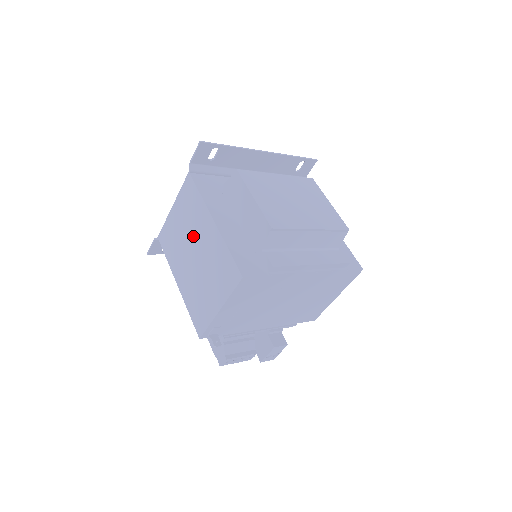
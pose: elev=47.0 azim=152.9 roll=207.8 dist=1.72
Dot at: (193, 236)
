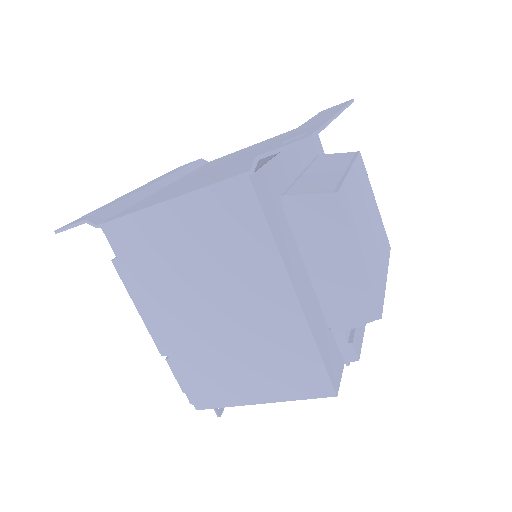
Dot at: (225, 284)
